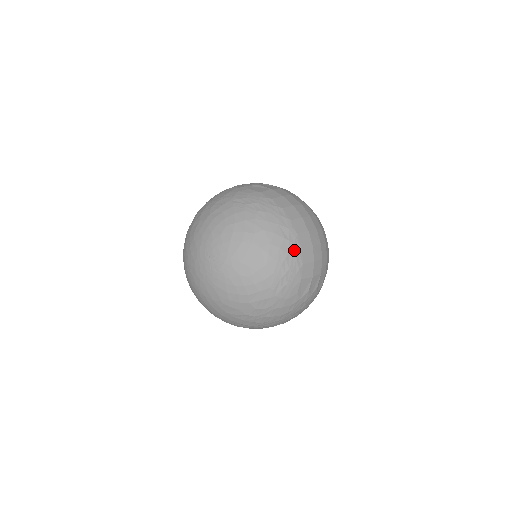
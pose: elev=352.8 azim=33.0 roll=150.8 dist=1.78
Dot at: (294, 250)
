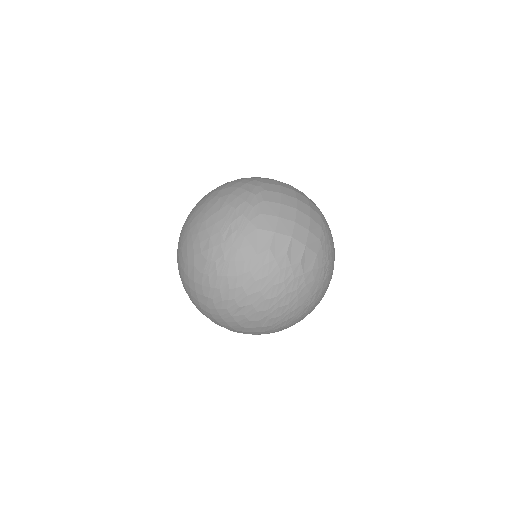
Dot at: (254, 200)
